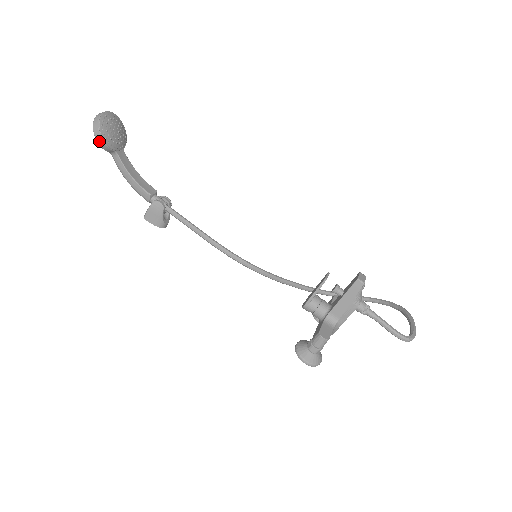
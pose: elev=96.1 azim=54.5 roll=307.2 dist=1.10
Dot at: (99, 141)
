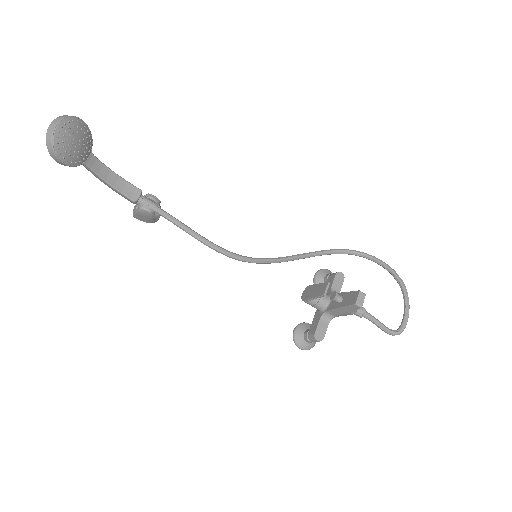
Dot at: occluded
